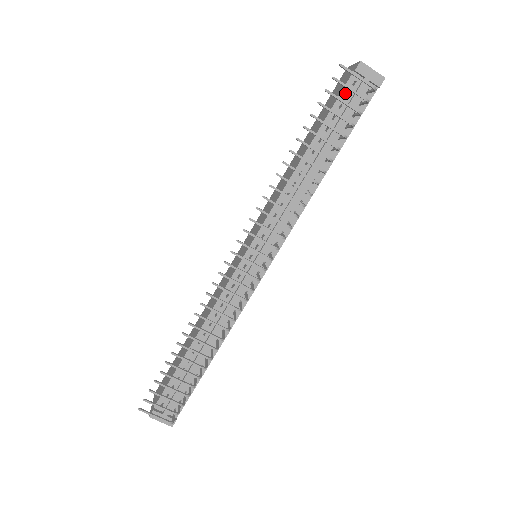
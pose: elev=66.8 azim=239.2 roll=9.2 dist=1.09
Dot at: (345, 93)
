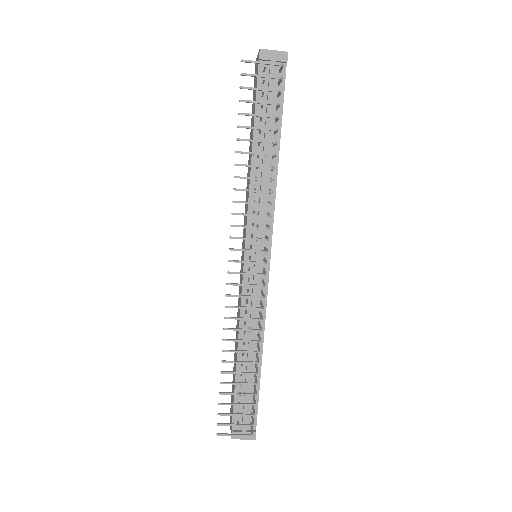
Dot at: (261, 82)
